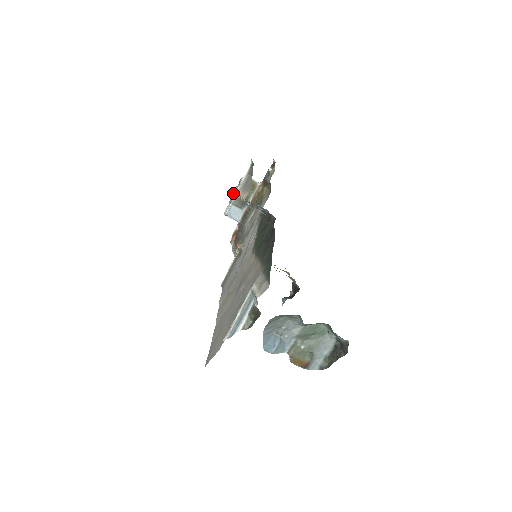
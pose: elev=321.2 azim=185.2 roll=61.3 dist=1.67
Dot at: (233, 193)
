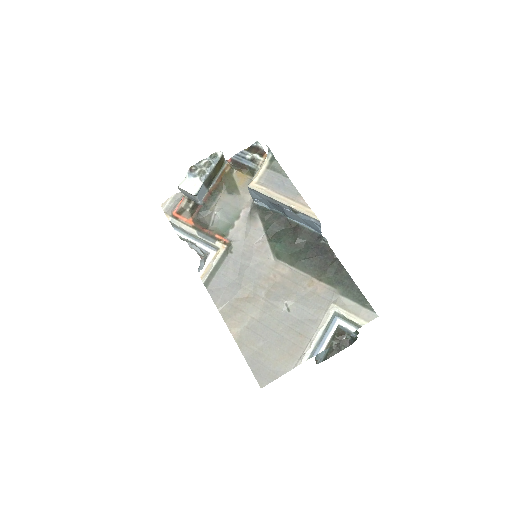
Dot at: (198, 167)
